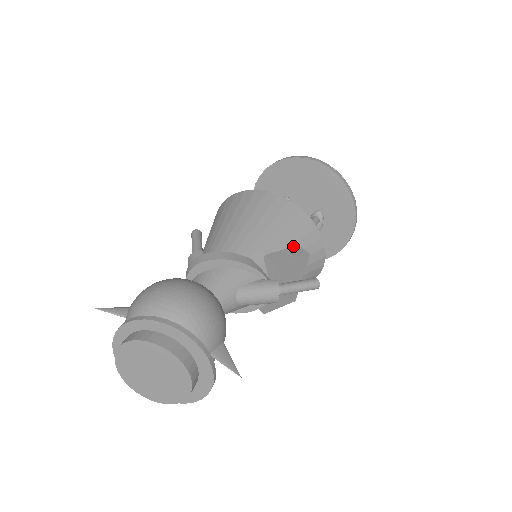
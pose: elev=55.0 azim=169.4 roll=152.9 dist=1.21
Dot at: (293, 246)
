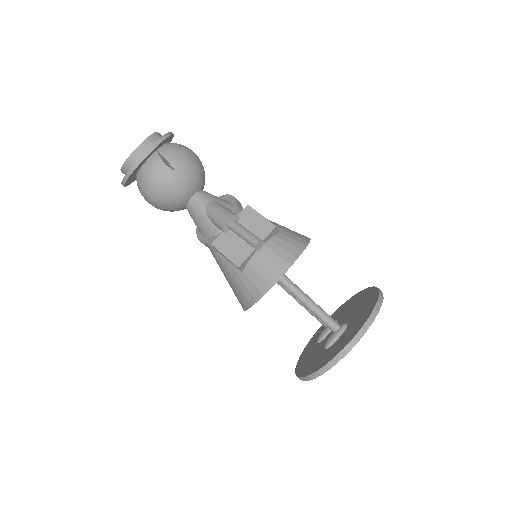
Dot at: occluded
